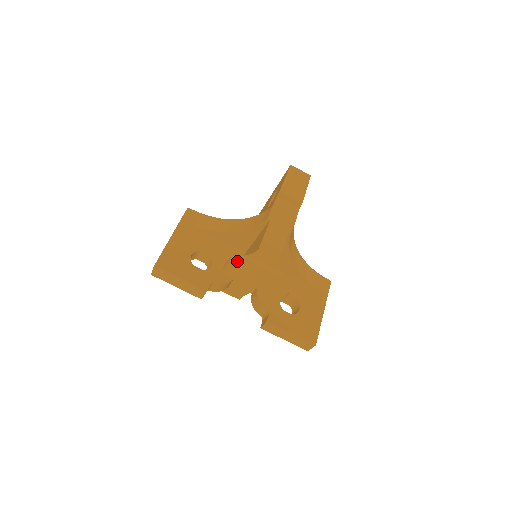
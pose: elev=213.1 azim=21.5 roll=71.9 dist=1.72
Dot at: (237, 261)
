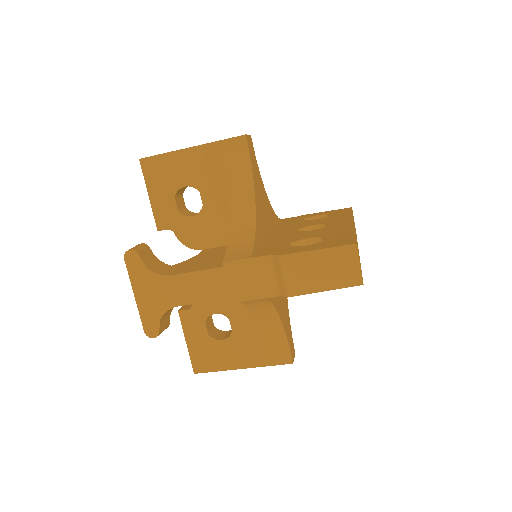
Dot at: (132, 260)
